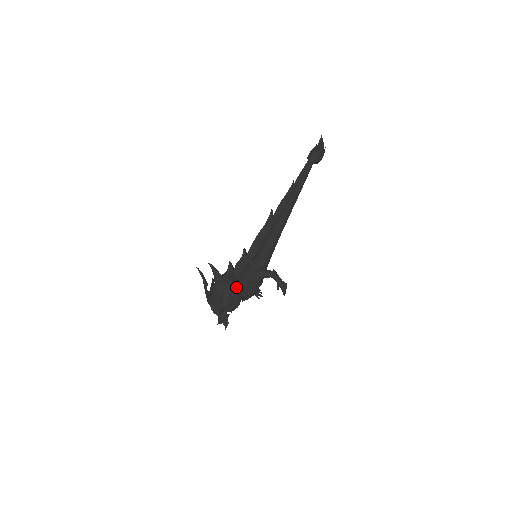
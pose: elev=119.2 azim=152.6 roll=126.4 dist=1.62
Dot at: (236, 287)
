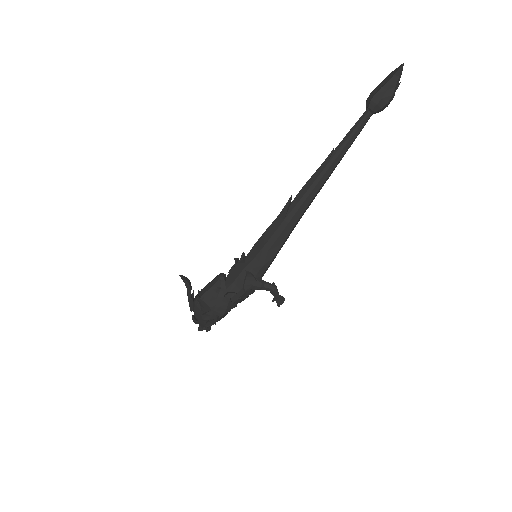
Dot at: (225, 310)
